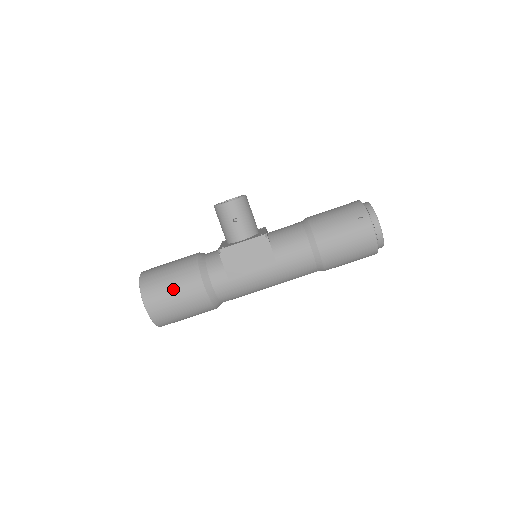
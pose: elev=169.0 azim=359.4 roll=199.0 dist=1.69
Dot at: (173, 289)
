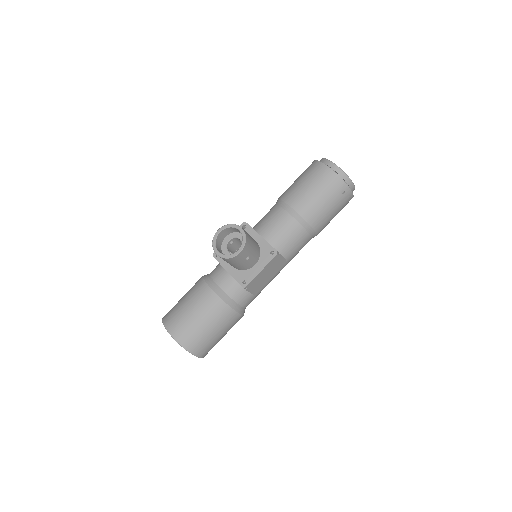
Dot at: (217, 334)
